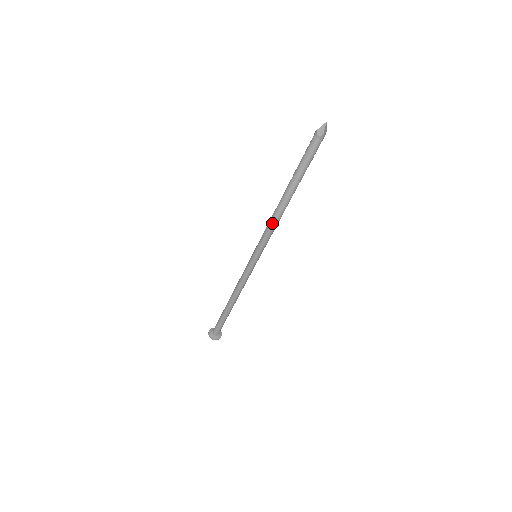
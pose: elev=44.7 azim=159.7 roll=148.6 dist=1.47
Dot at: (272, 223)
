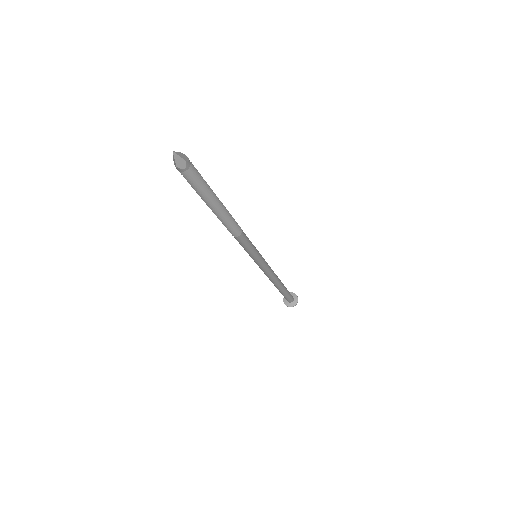
Dot at: (239, 238)
